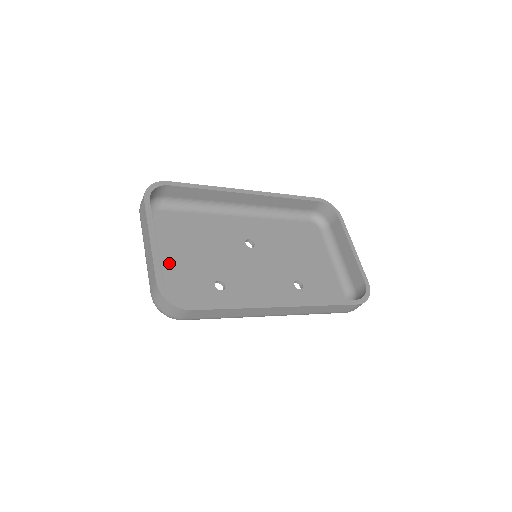
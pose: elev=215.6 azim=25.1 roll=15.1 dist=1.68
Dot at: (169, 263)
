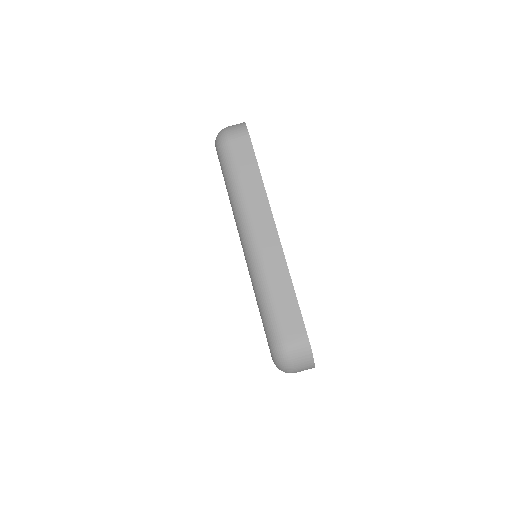
Dot at: occluded
